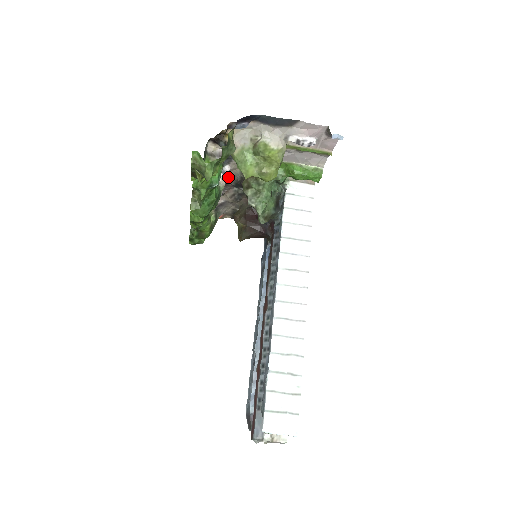
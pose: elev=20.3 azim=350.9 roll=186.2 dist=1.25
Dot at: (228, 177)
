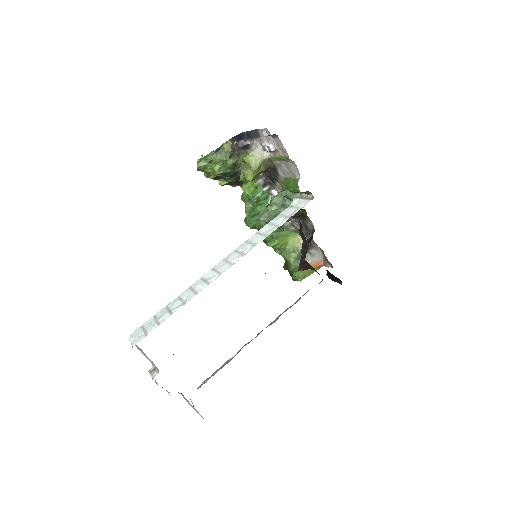
Dot at: occluded
